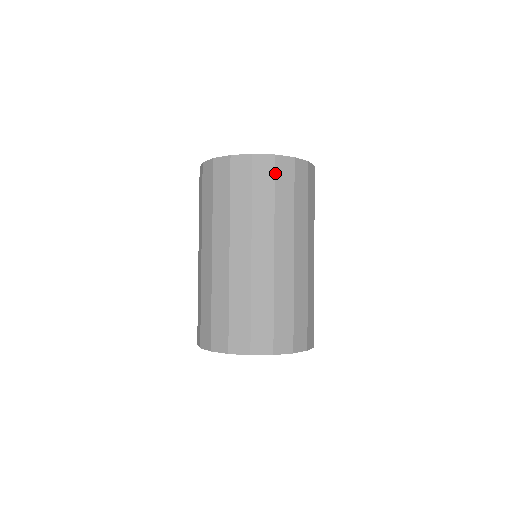
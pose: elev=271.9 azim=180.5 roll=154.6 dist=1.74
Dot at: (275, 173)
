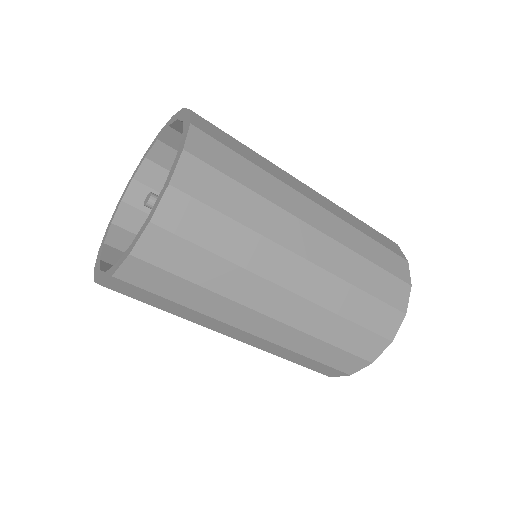
Dot at: (198, 200)
